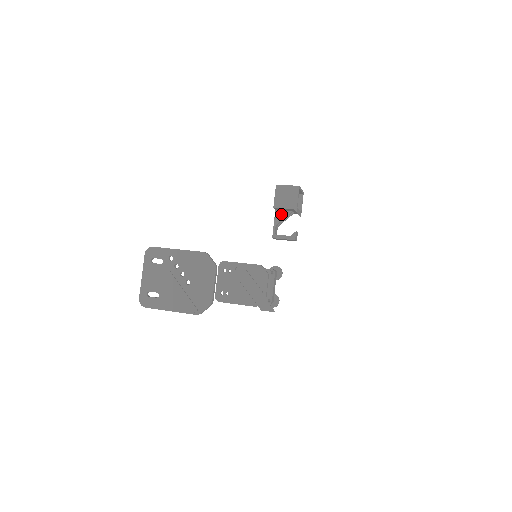
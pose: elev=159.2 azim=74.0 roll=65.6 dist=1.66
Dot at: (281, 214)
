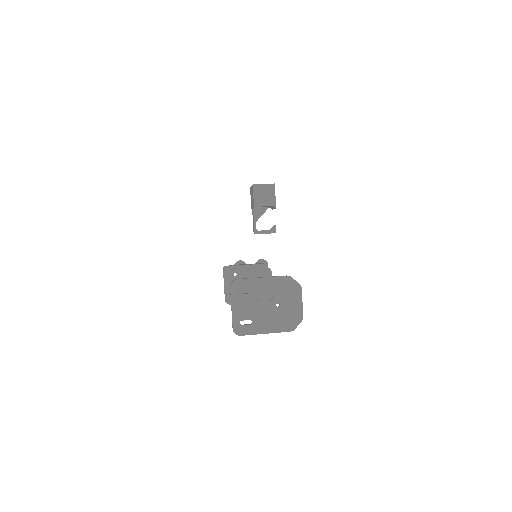
Dot at: (259, 211)
